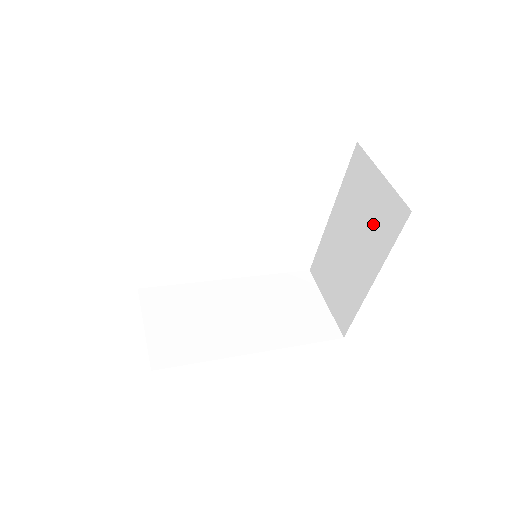
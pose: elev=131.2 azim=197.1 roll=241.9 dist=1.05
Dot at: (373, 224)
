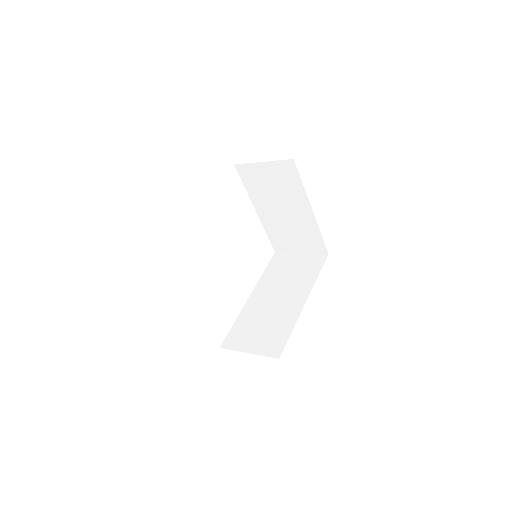
Dot at: (283, 186)
